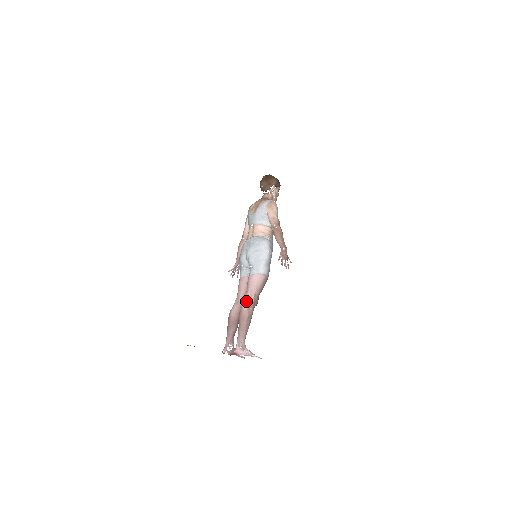
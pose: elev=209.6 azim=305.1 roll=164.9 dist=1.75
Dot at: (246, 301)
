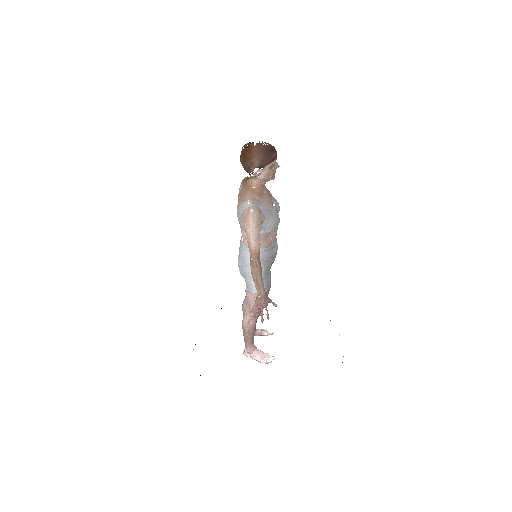
Dot at: (245, 314)
